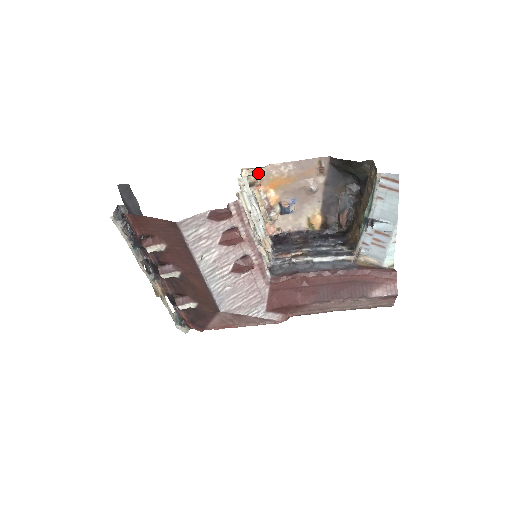
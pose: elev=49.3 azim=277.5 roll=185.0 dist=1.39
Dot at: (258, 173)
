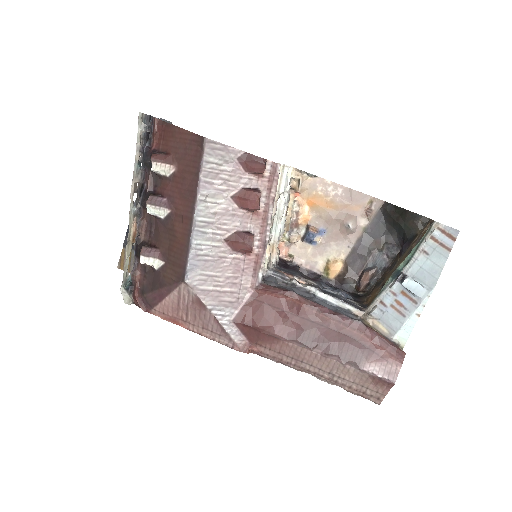
Dot at: (304, 180)
